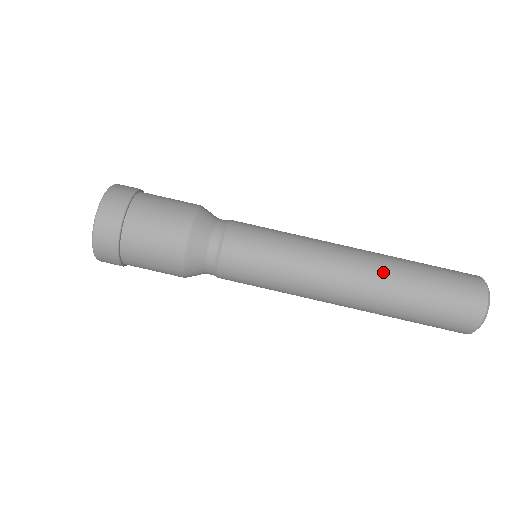
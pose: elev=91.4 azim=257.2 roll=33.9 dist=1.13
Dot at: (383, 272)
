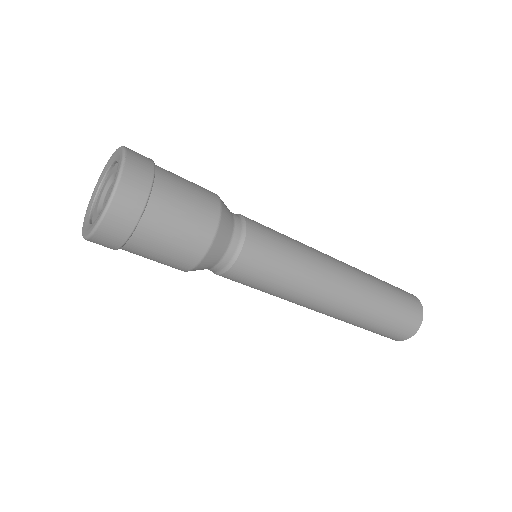
Dot at: (356, 310)
